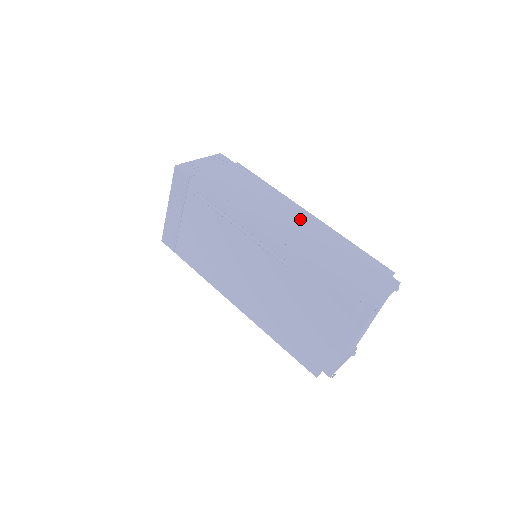
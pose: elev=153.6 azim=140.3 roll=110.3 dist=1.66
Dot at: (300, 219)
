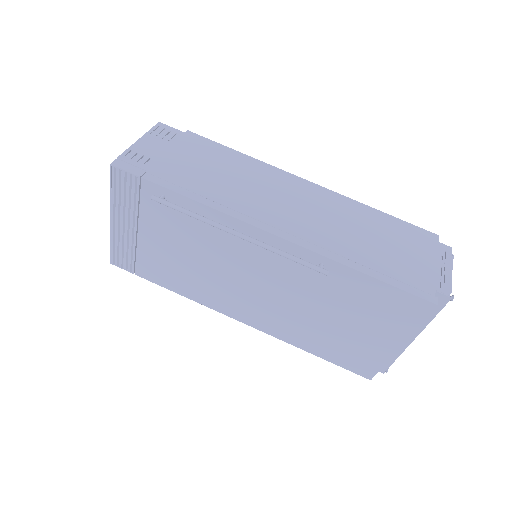
Dot at: (307, 196)
